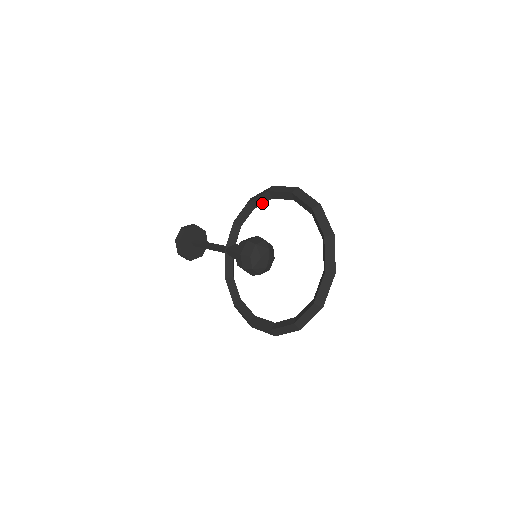
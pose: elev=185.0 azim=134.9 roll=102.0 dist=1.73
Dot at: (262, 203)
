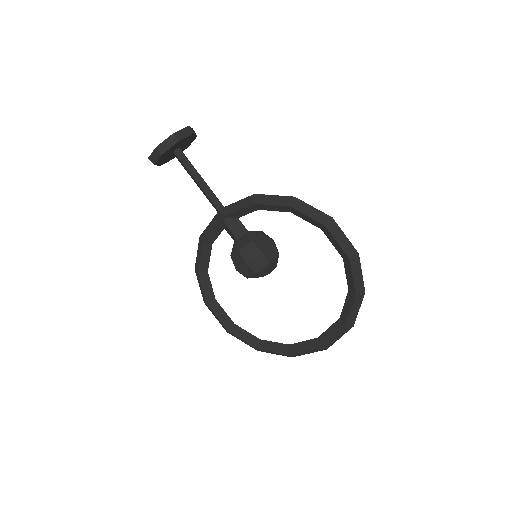
Dot at: (305, 220)
